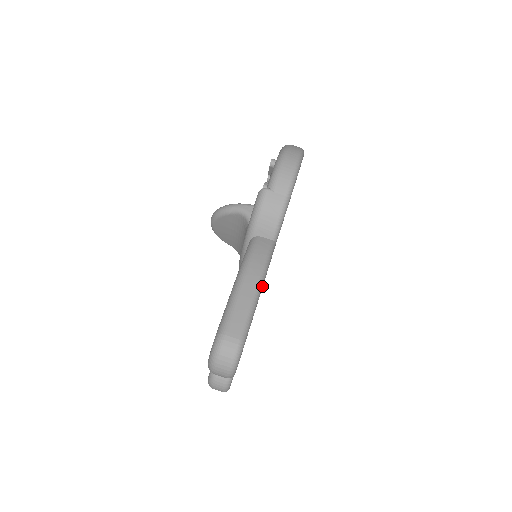
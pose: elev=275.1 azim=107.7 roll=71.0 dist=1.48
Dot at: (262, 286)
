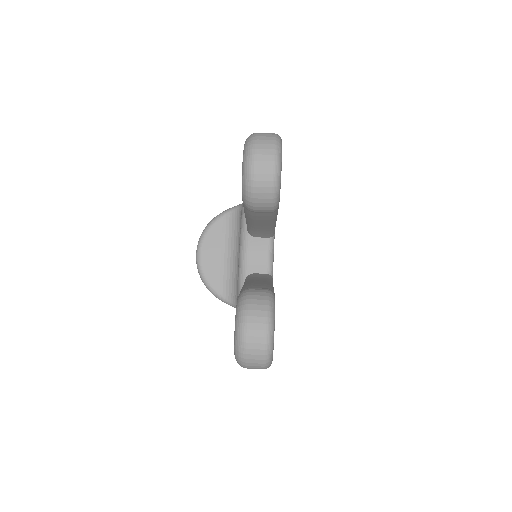
Dot at: occluded
